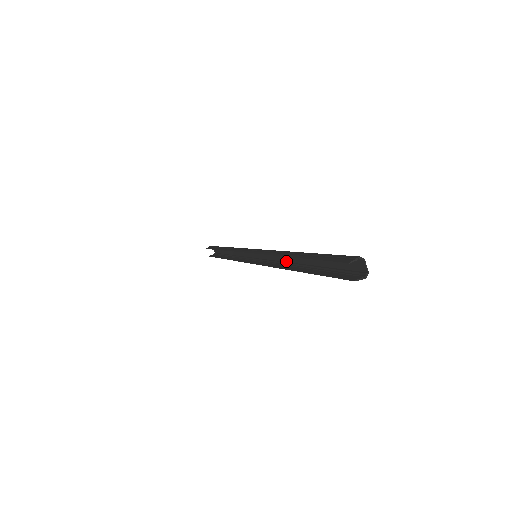
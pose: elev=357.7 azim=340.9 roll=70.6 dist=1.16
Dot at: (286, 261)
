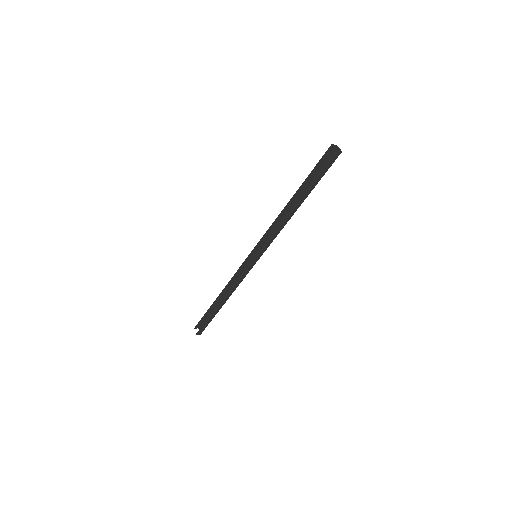
Dot at: (284, 225)
